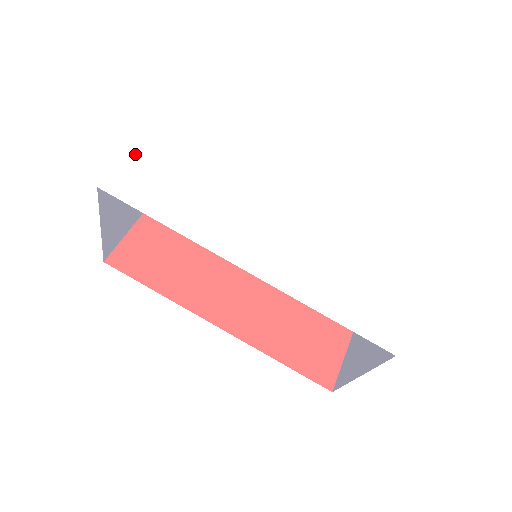
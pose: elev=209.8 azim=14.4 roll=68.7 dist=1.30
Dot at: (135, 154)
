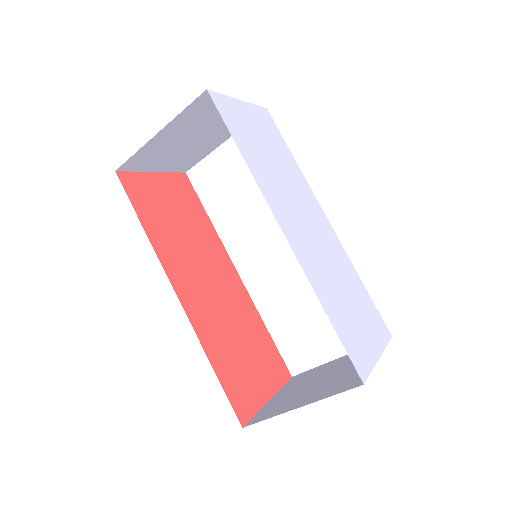
Dot at: (237, 102)
